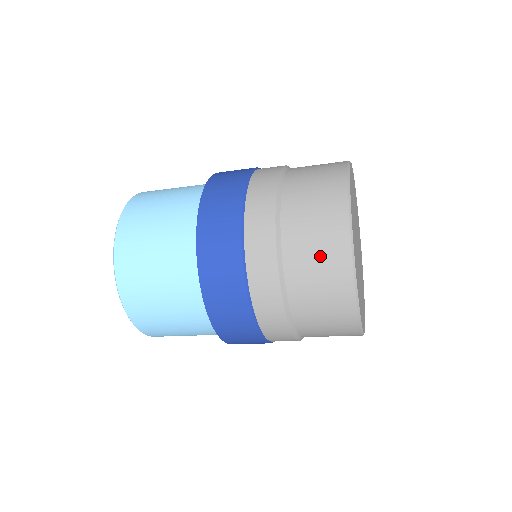
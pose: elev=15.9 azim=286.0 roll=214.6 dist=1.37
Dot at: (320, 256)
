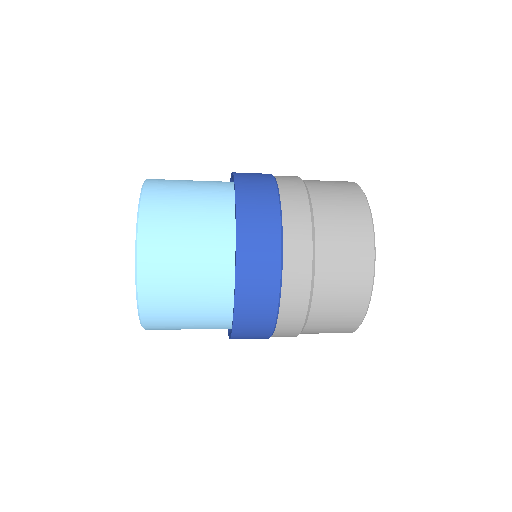
Dot at: (345, 213)
